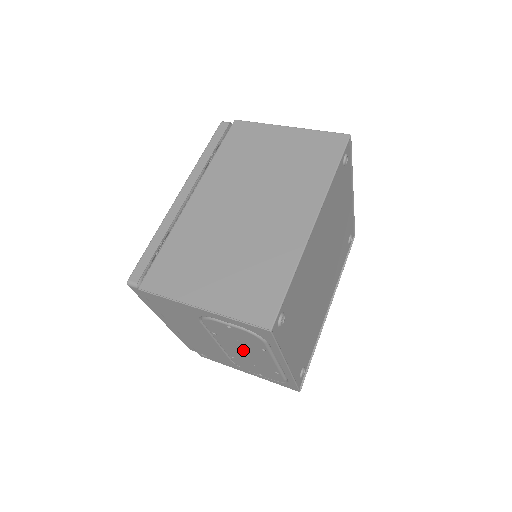
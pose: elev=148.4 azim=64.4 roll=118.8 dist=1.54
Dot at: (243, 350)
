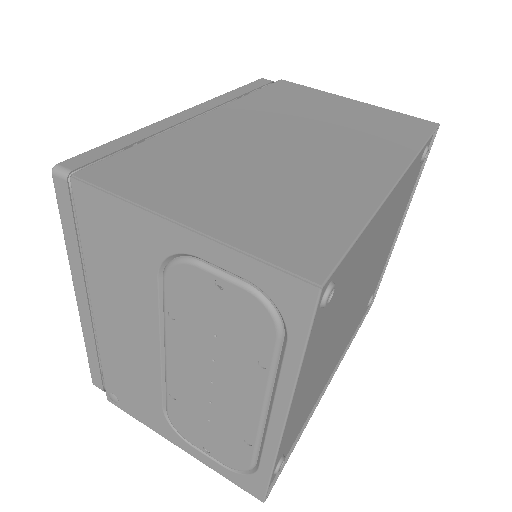
Dot at: (210, 369)
